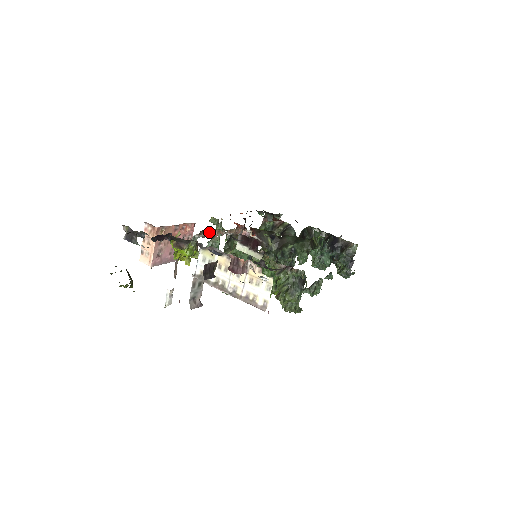
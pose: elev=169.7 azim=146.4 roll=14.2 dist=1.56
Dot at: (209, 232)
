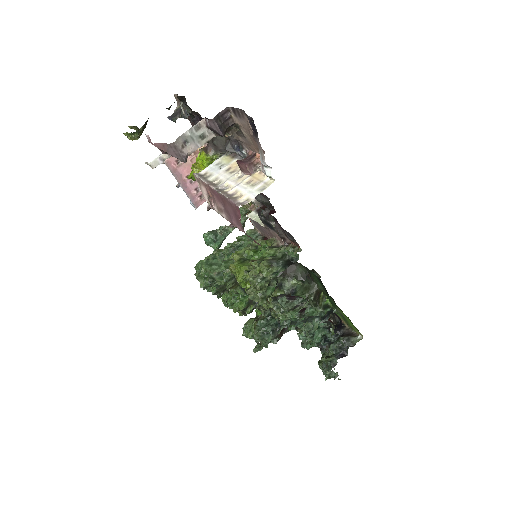
Dot at: occluded
